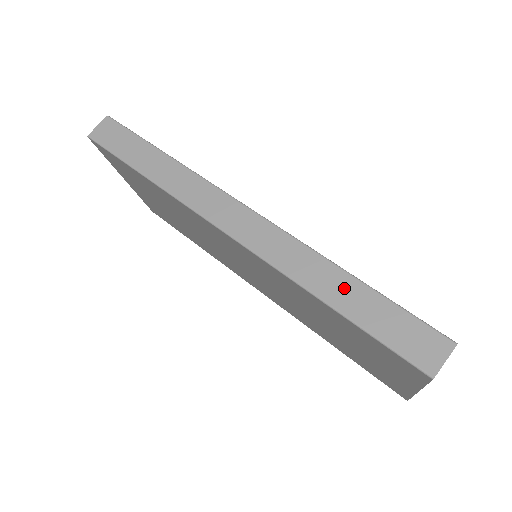
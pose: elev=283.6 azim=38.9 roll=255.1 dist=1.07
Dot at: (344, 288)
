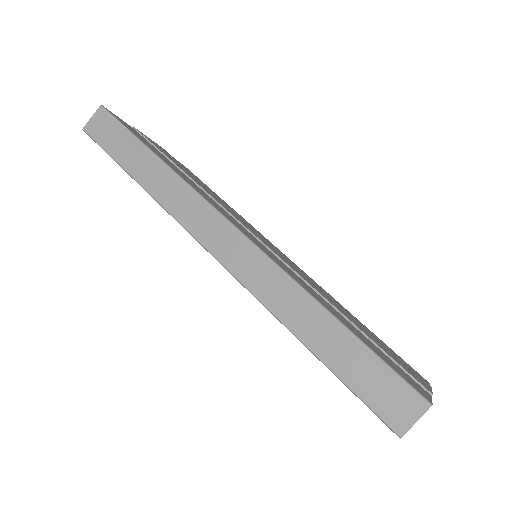
Dot at: (321, 328)
